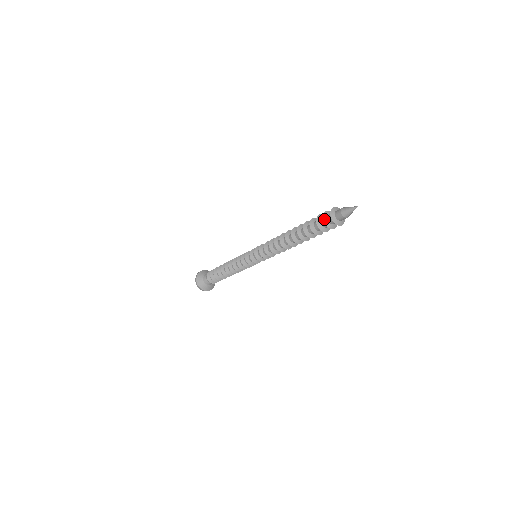
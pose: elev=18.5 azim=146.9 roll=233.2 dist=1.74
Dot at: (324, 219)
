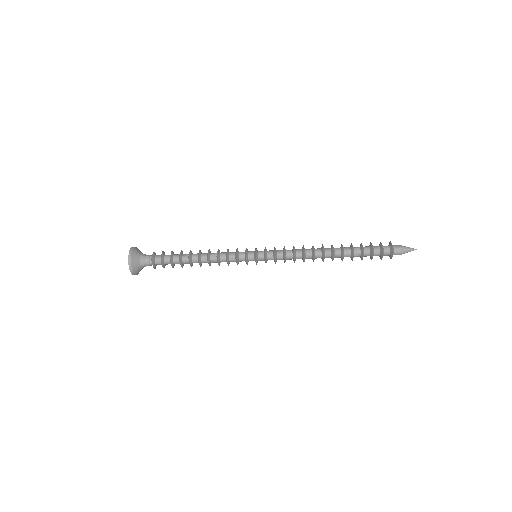
Dot at: (383, 249)
